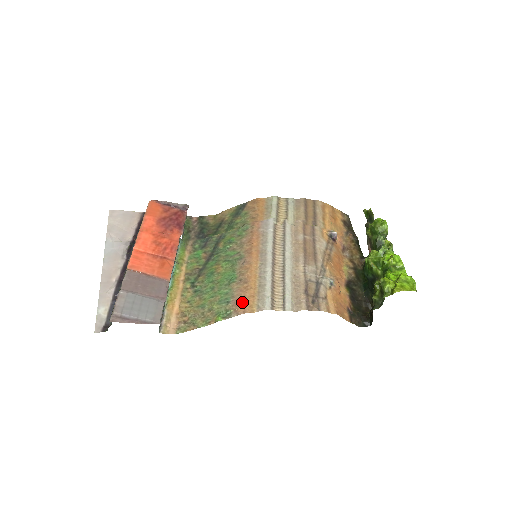
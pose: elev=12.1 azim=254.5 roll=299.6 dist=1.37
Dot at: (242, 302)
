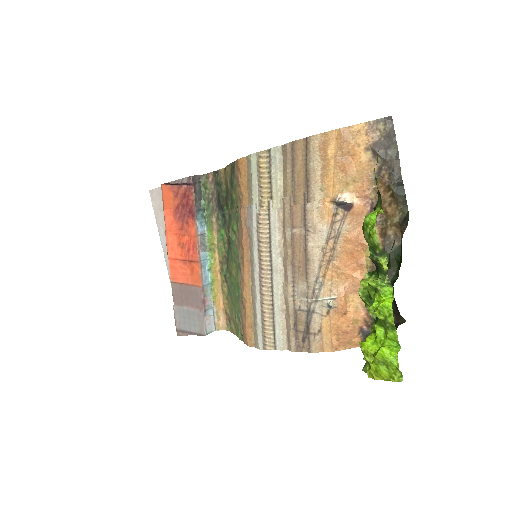
Dot at: (244, 332)
